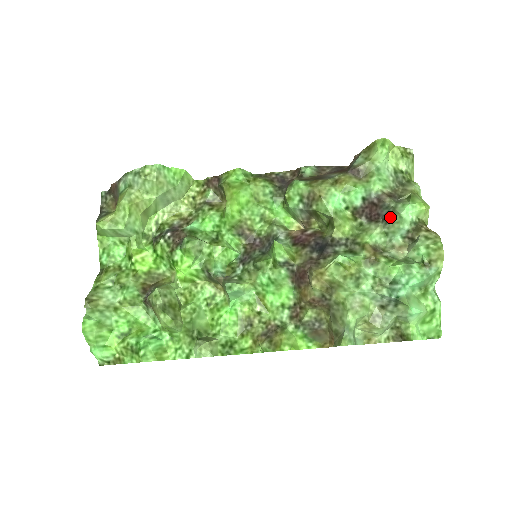
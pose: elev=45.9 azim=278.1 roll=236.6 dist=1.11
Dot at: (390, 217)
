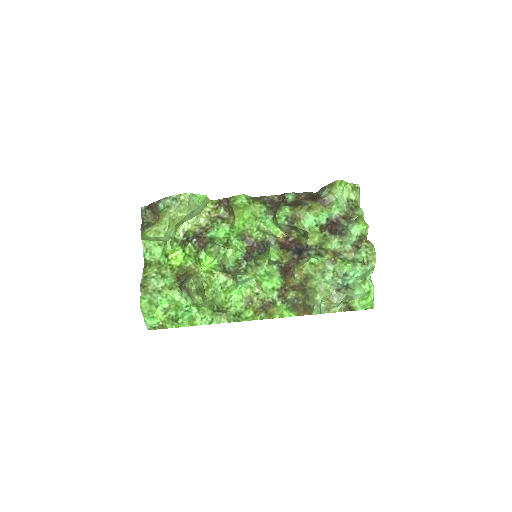
Dot at: (344, 232)
